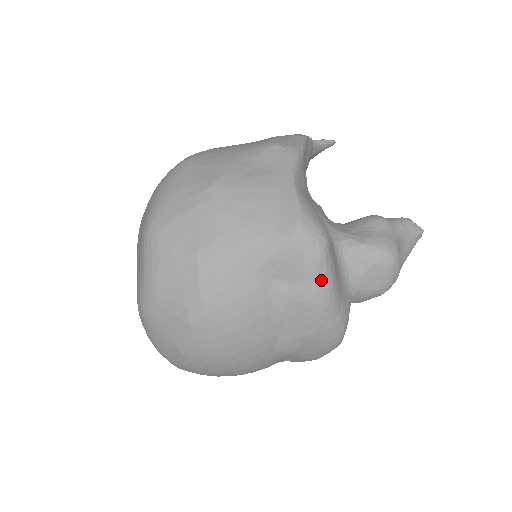
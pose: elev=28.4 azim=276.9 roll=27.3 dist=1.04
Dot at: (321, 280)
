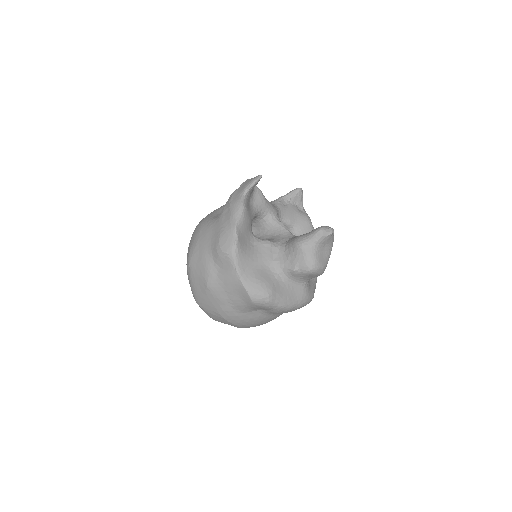
Dot at: (277, 308)
